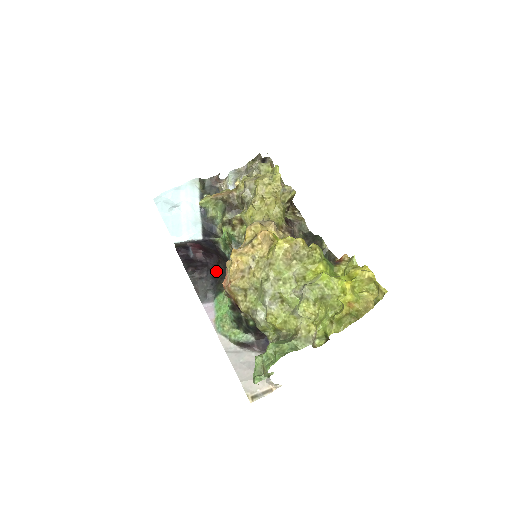
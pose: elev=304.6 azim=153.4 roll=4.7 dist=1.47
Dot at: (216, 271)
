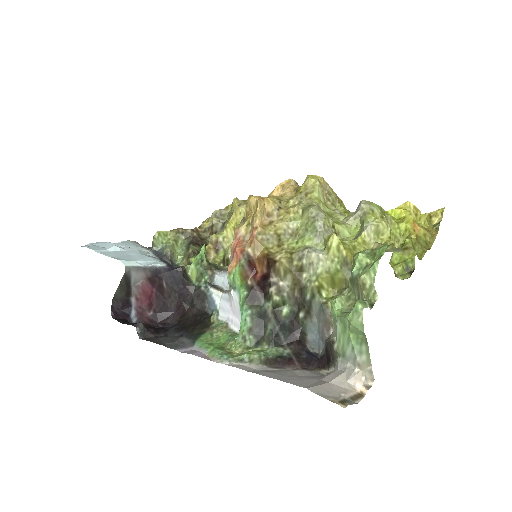
Dot at: (181, 325)
